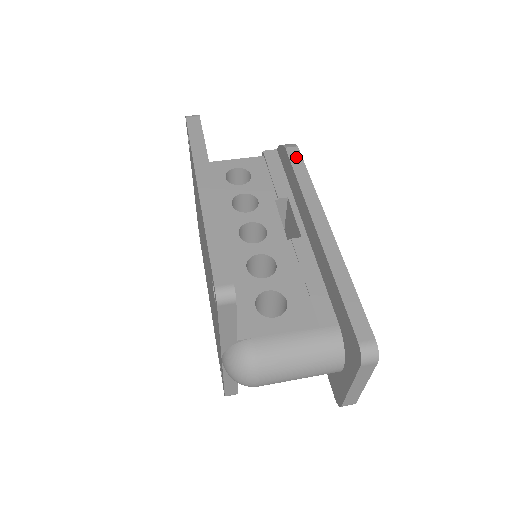
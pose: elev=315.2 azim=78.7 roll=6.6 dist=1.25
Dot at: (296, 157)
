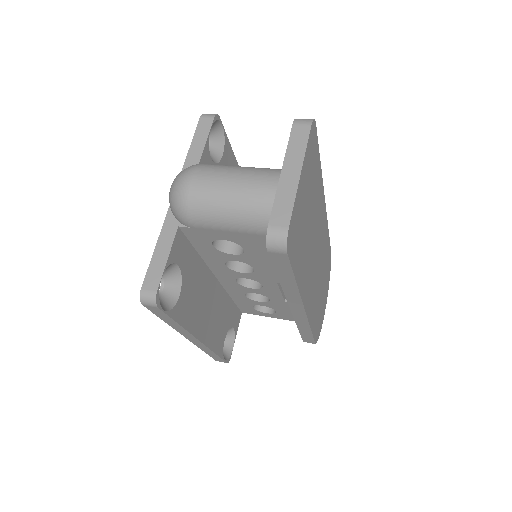
Dot at: occluded
